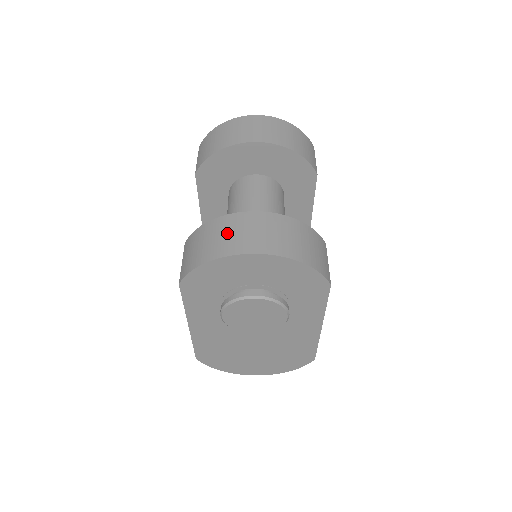
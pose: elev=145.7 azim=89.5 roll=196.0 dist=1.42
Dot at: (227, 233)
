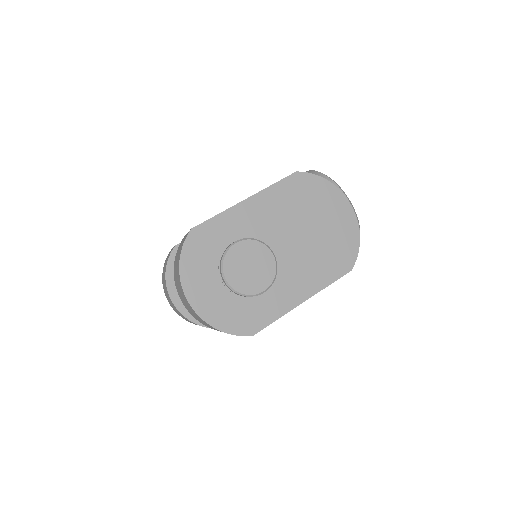
Dot at: occluded
